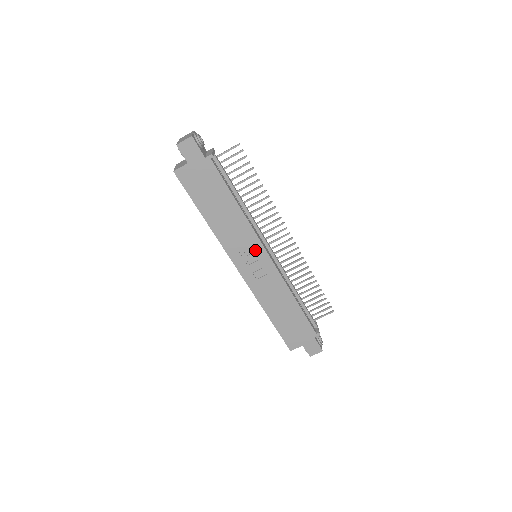
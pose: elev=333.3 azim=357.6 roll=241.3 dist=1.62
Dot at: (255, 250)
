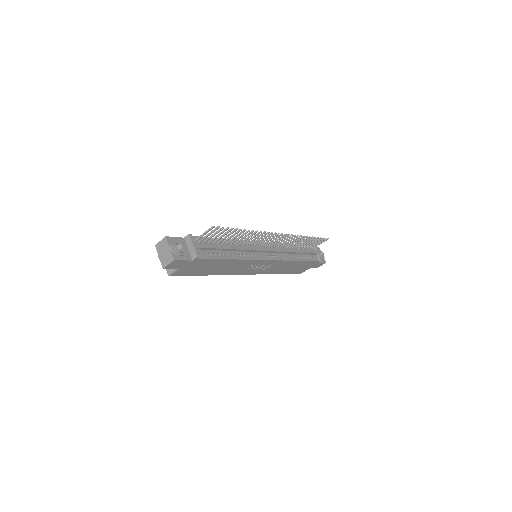
Dot at: (257, 264)
